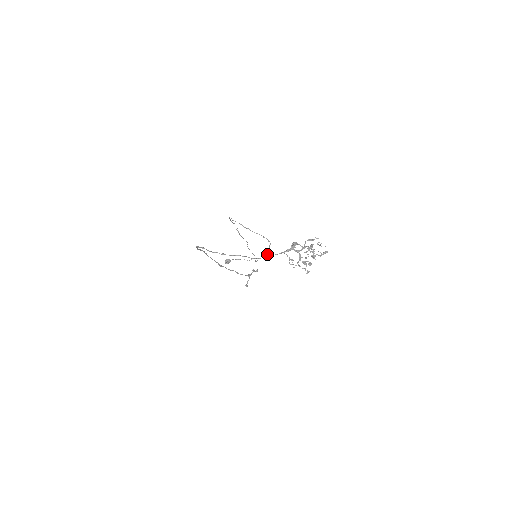
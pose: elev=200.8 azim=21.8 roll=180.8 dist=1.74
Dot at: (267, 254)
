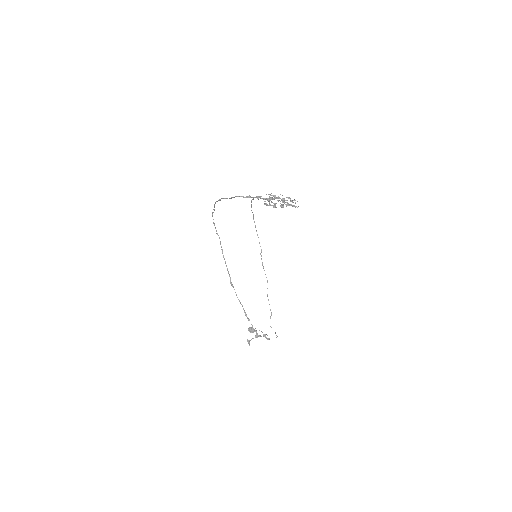
Dot at: occluded
